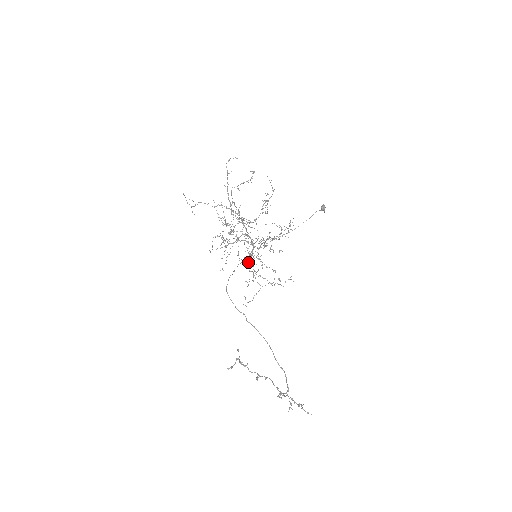
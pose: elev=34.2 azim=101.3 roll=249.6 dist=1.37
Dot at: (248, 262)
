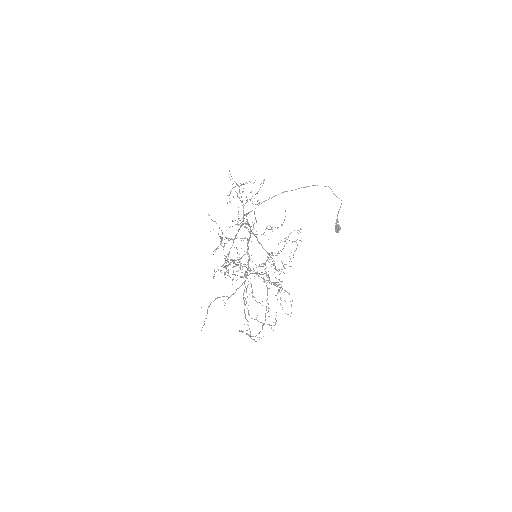
Dot at: (241, 222)
